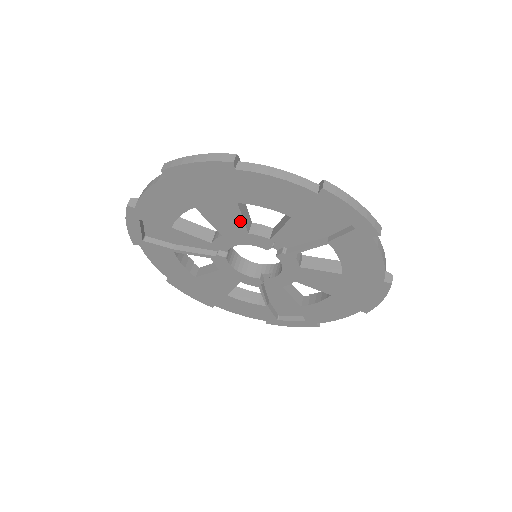
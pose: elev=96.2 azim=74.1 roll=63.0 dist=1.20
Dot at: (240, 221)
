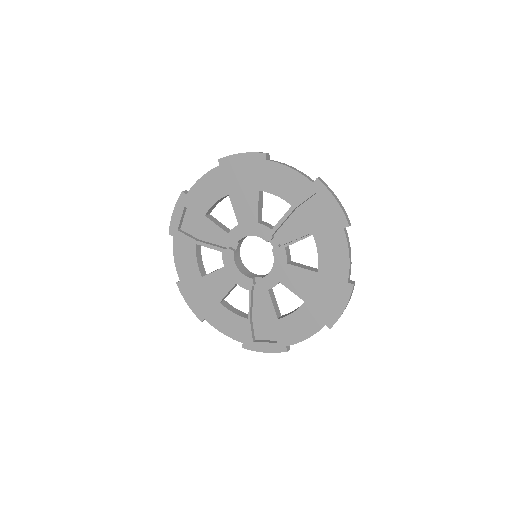
Dot at: (256, 209)
